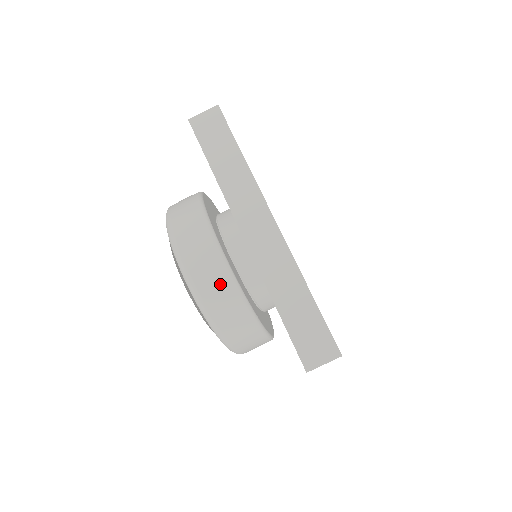
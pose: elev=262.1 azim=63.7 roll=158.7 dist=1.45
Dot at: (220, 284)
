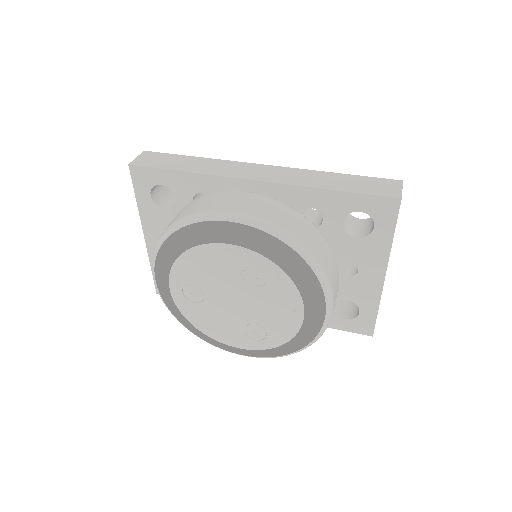
Dot at: (276, 208)
